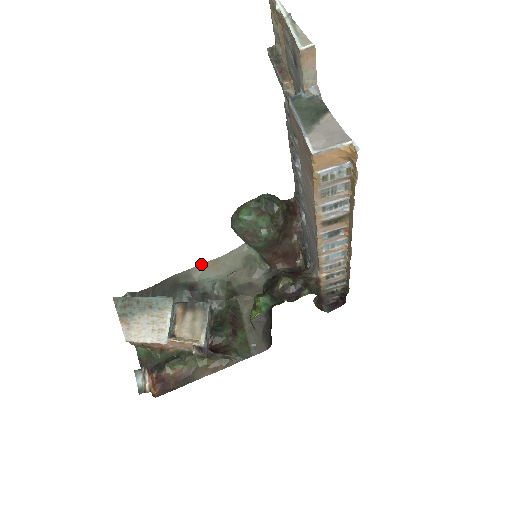
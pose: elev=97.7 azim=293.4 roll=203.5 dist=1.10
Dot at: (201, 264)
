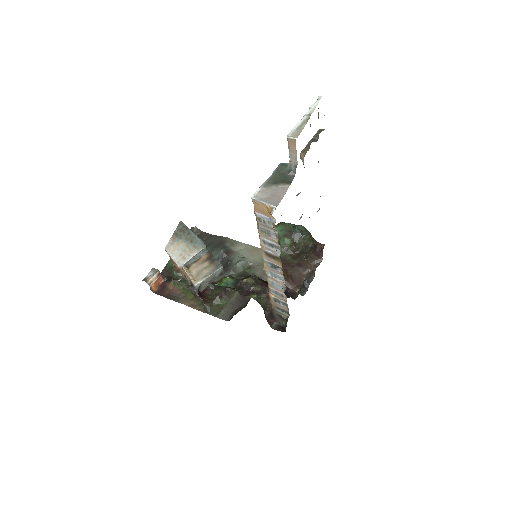
Dot at: (247, 244)
